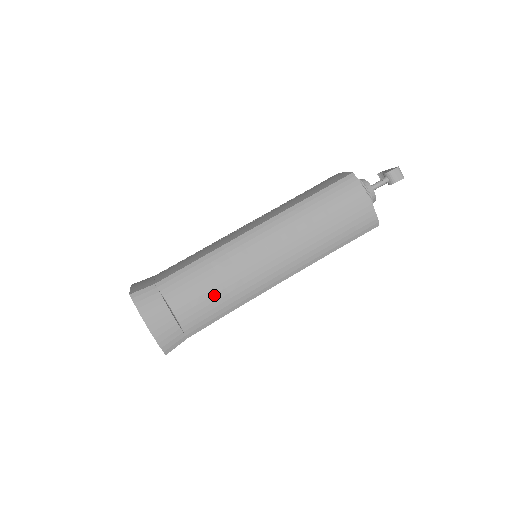
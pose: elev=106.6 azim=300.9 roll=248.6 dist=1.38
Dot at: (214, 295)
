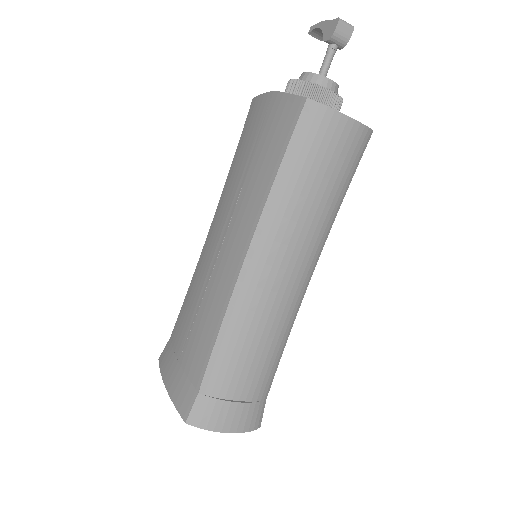
Dot at: (262, 353)
